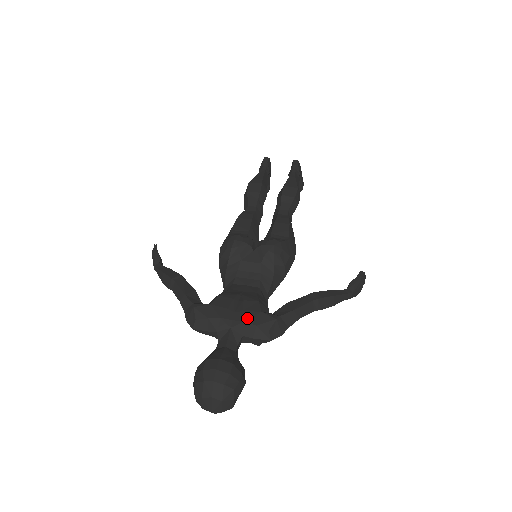
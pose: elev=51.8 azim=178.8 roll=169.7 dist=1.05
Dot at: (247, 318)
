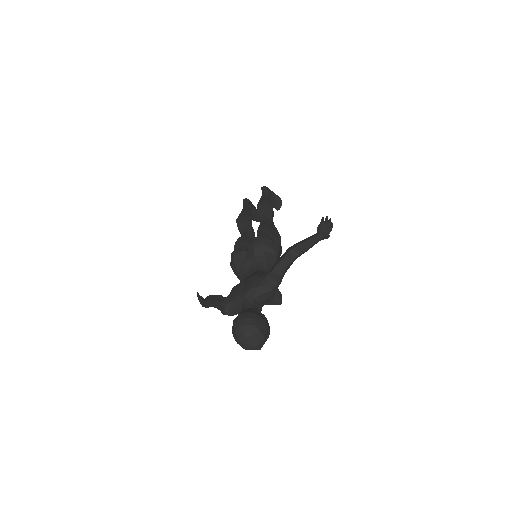
Dot at: (251, 286)
